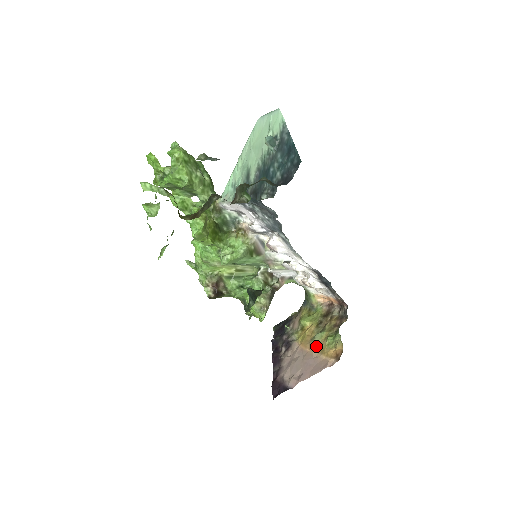
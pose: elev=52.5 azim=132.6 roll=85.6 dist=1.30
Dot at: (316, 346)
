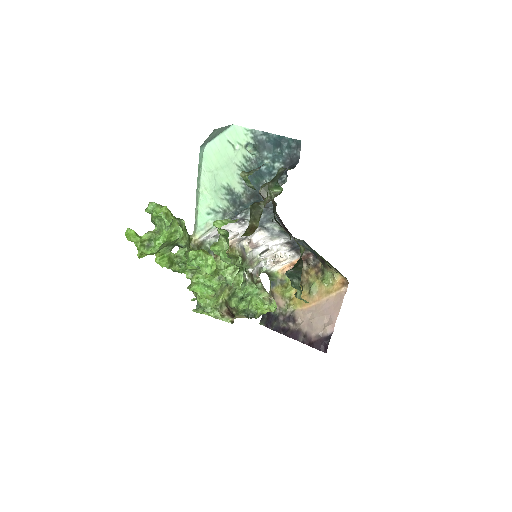
Dot at: (319, 295)
